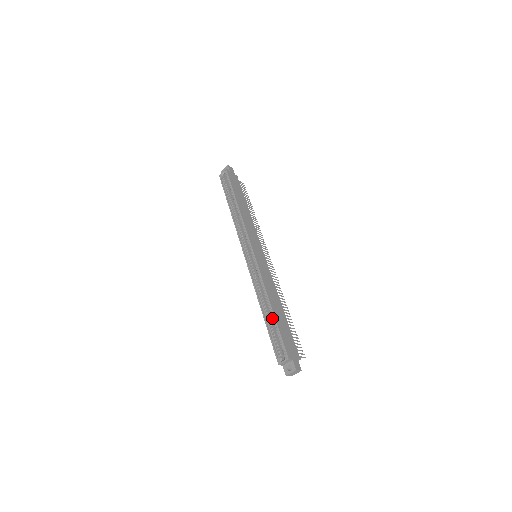
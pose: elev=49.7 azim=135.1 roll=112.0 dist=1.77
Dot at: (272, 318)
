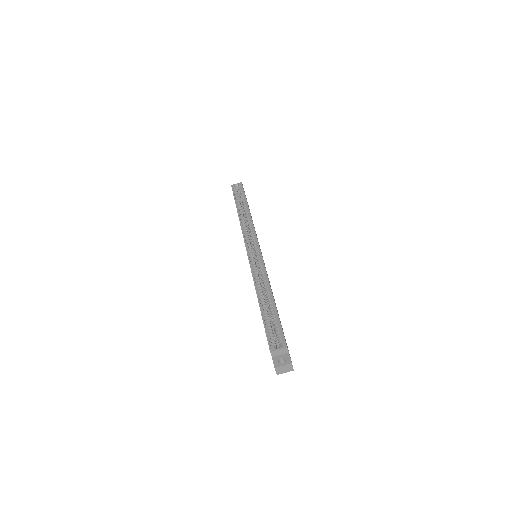
Dot at: (270, 307)
